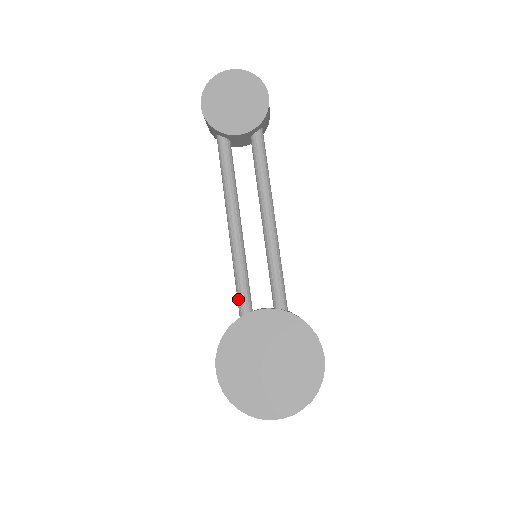
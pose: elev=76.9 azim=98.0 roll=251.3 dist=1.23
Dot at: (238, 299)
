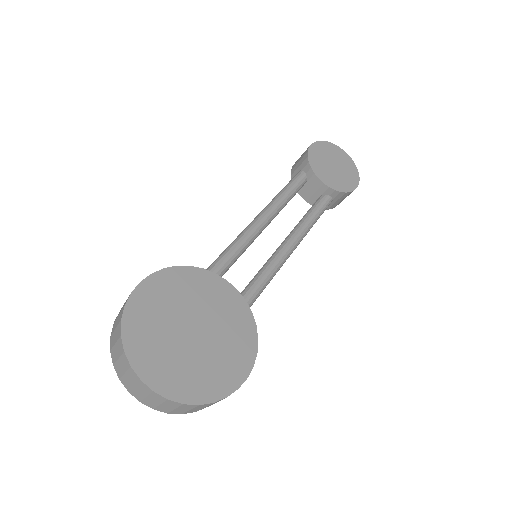
Dot at: (214, 263)
